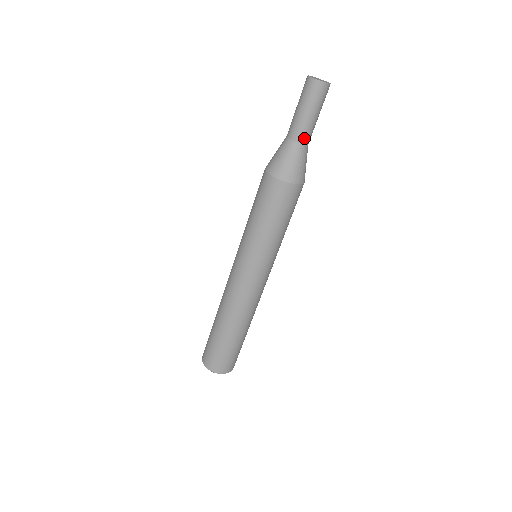
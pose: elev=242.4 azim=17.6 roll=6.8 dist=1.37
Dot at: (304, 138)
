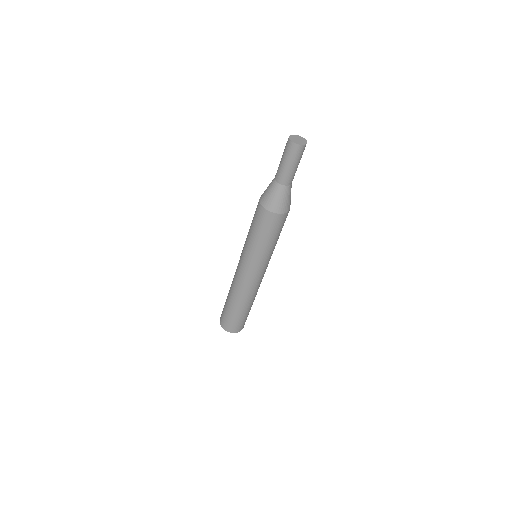
Dot at: (290, 181)
